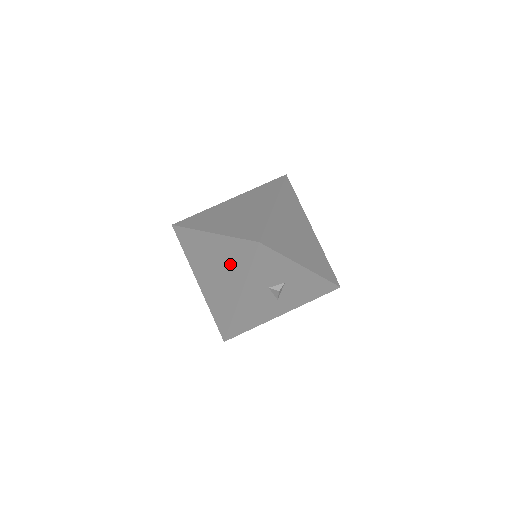
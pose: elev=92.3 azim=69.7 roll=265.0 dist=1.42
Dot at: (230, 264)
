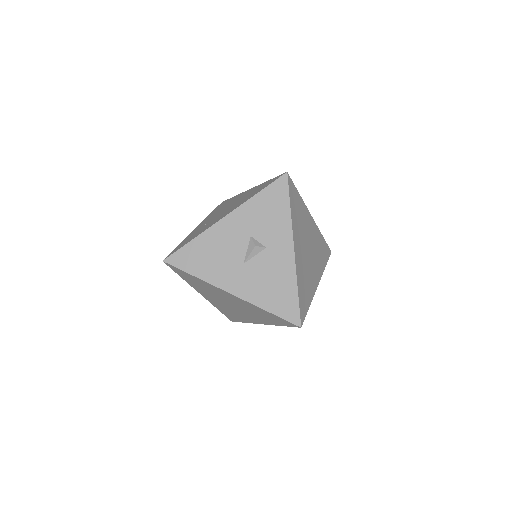
Dot at: (243, 199)
